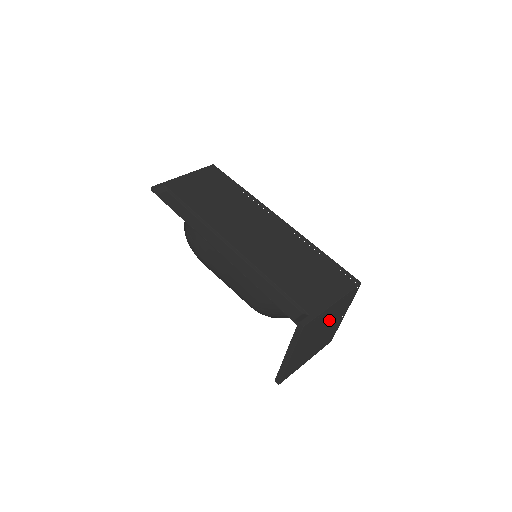
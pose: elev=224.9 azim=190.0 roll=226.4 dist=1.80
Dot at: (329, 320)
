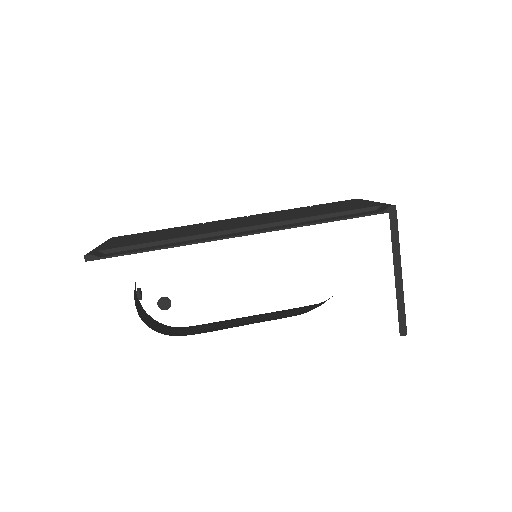
Dot at: occluded
